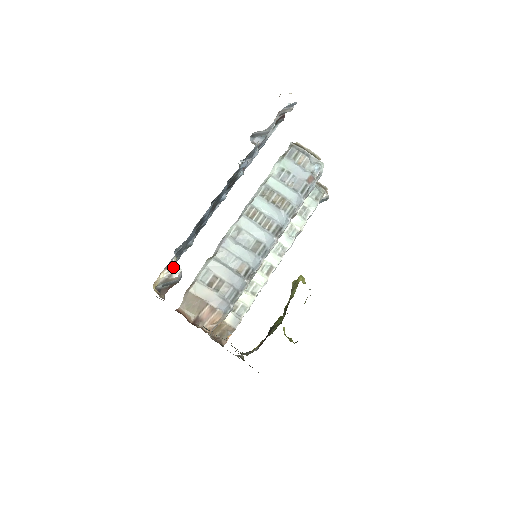
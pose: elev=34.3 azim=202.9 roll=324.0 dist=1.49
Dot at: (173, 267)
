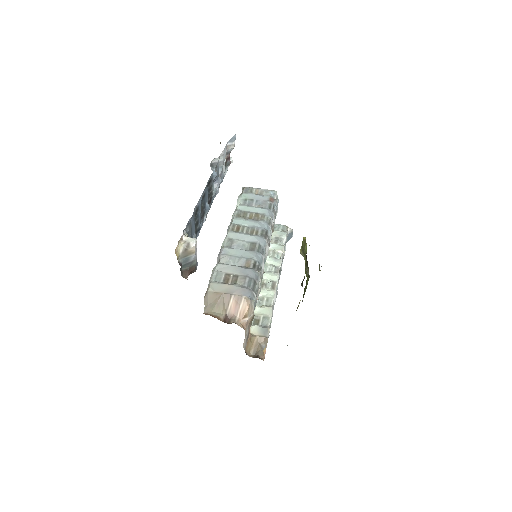
Dot at: (188, 238)
